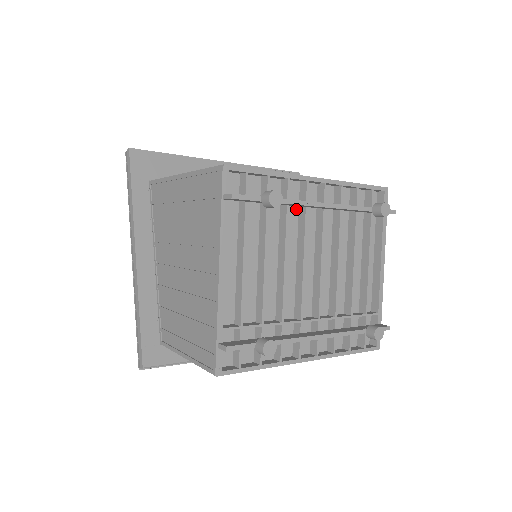
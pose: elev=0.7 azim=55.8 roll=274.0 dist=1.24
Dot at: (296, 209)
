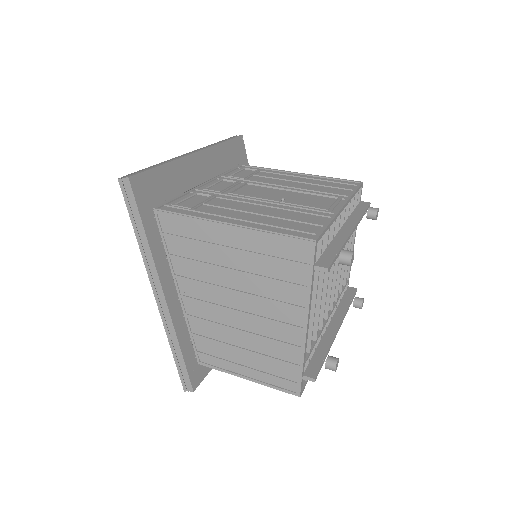
Dot at: occluded
